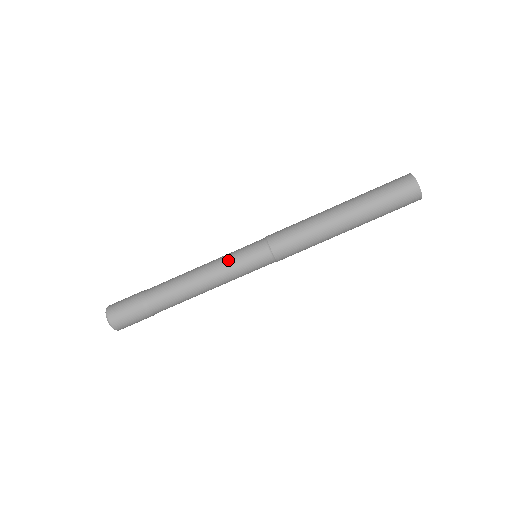
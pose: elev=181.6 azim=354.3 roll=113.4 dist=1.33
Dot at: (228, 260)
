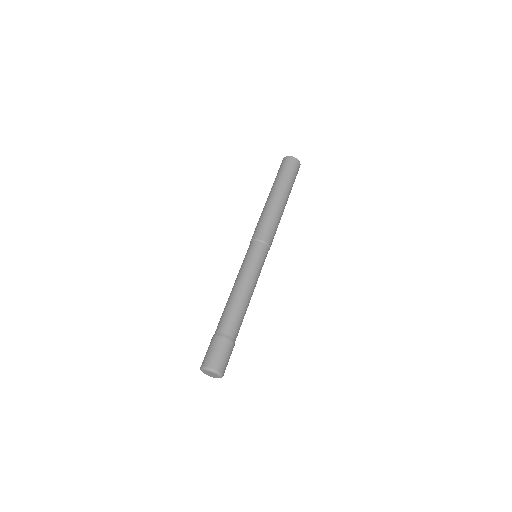
Dot at: occluded
